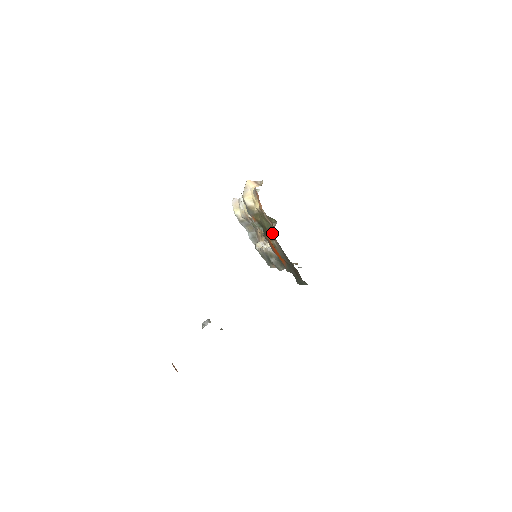
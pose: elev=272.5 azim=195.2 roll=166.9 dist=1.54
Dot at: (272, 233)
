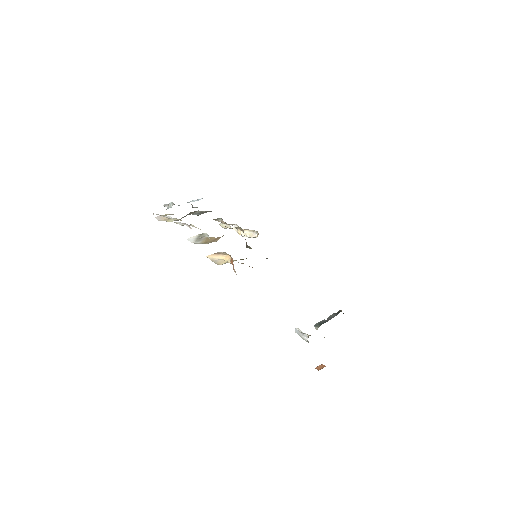
Dot at: occluded
